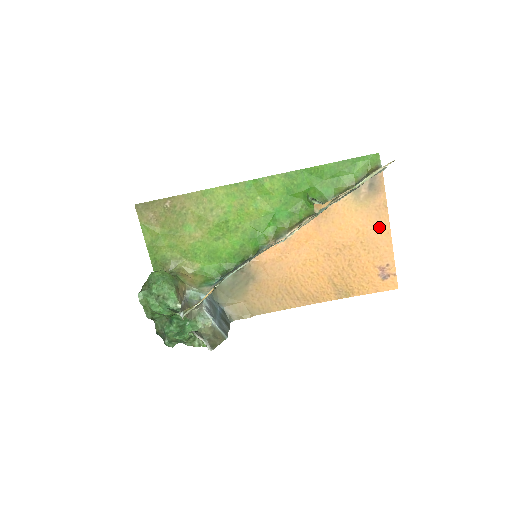
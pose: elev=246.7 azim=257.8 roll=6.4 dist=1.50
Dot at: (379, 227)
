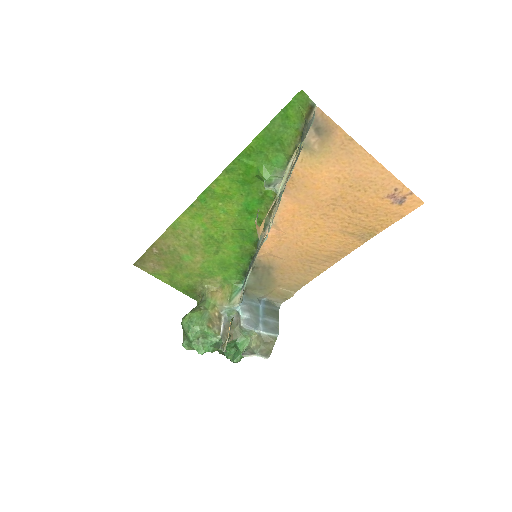
Dot at: (358, 163)
